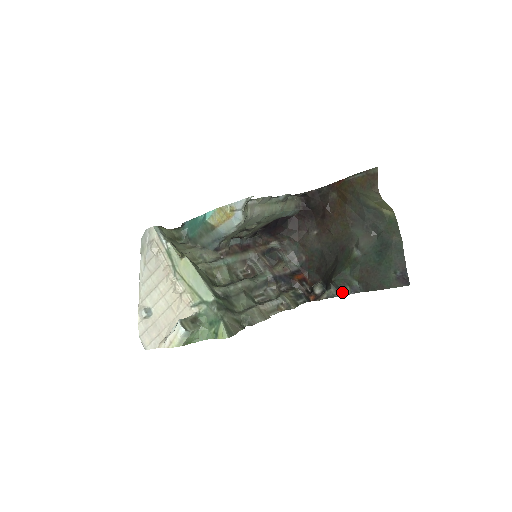
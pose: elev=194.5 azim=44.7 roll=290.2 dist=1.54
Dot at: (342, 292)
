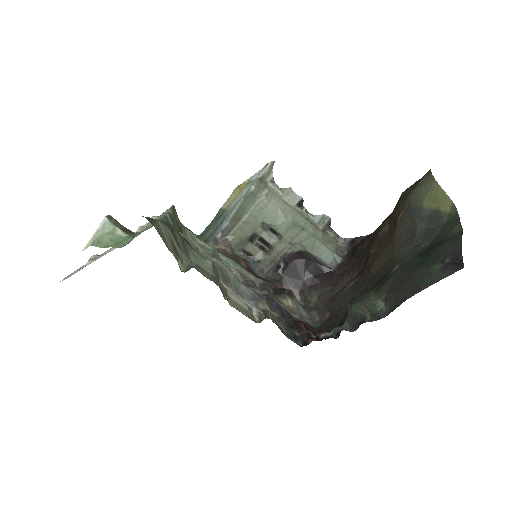
Dot at: (358, 326)
